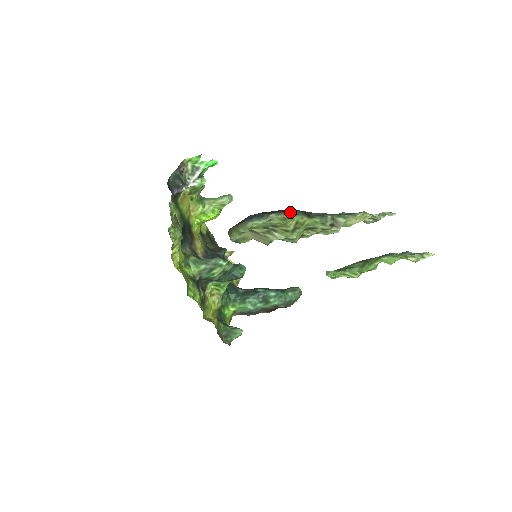
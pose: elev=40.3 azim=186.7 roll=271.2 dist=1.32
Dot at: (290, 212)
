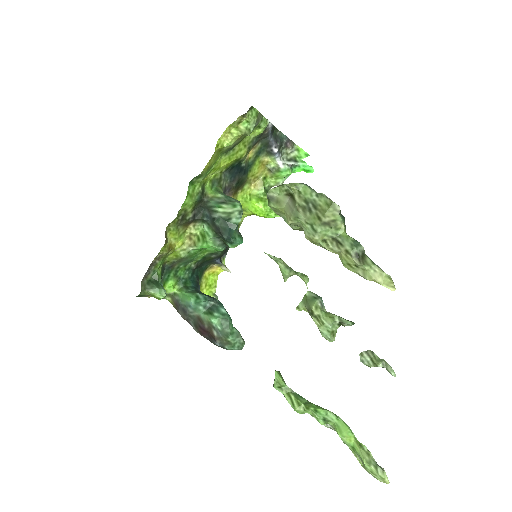
Dot at: (339, 208)
